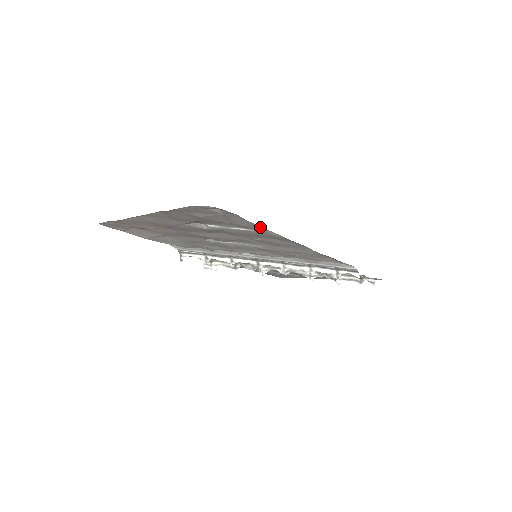
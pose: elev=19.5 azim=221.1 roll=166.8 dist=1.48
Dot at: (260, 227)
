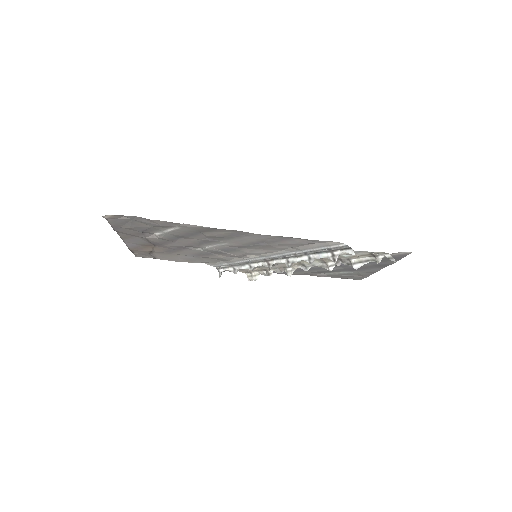
Dot at: (171, 223)
